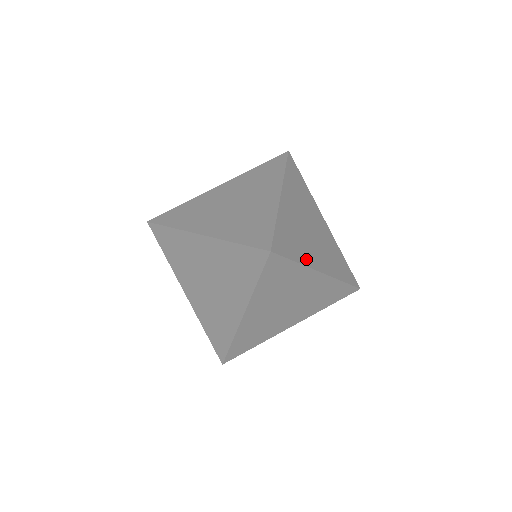
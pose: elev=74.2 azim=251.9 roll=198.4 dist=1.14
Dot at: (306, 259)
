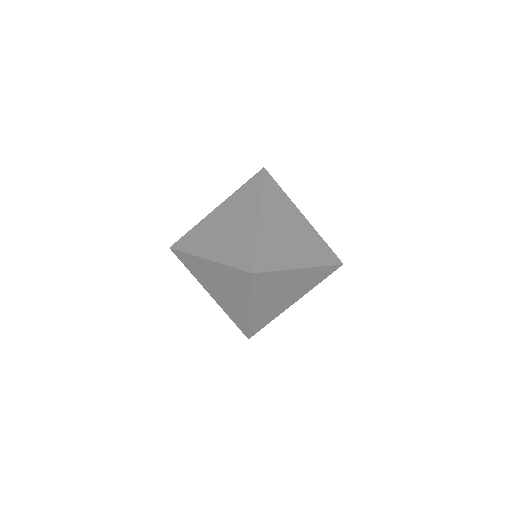
Dot at: occluded
